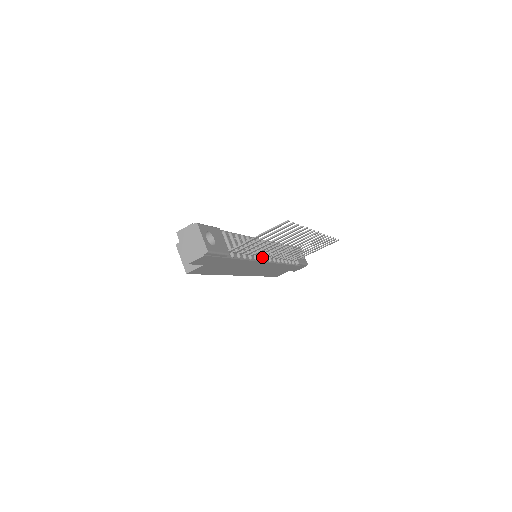
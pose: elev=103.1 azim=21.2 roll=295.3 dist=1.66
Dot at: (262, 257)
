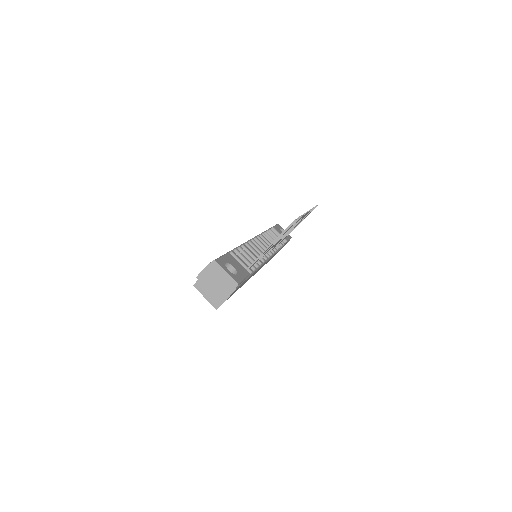
Dot at: occluded
